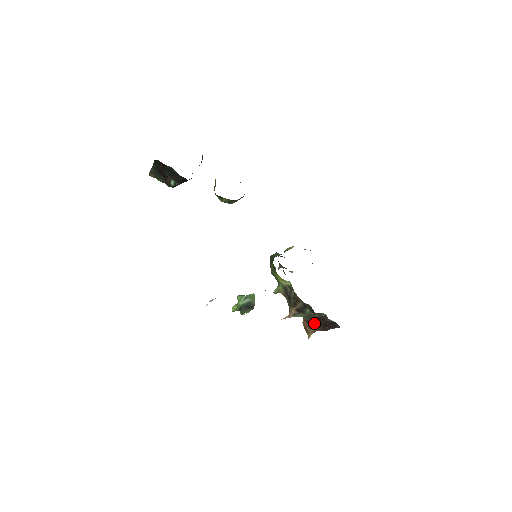
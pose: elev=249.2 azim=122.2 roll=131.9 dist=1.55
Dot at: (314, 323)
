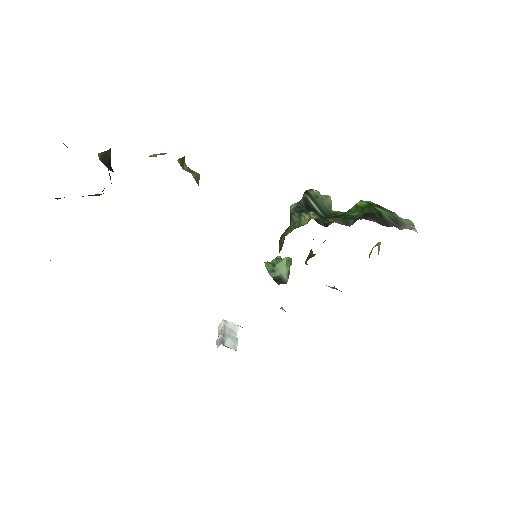
Dot at: occluded
